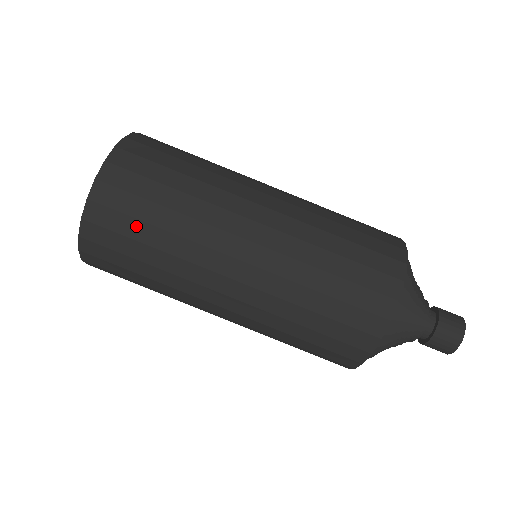
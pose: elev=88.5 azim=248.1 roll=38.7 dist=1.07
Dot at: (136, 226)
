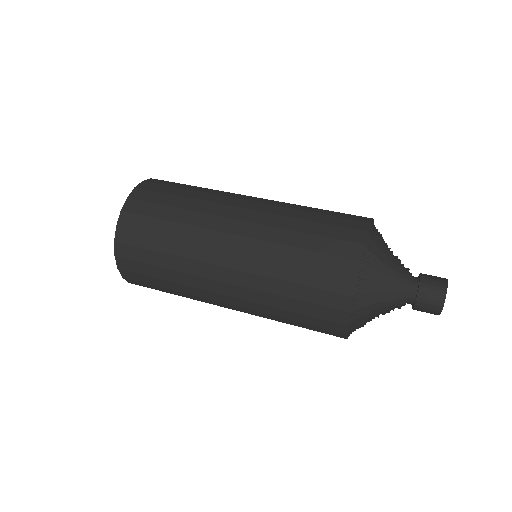
Dot at: occluded
